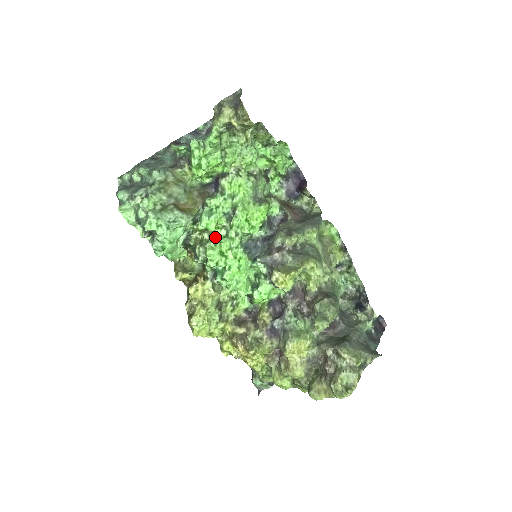
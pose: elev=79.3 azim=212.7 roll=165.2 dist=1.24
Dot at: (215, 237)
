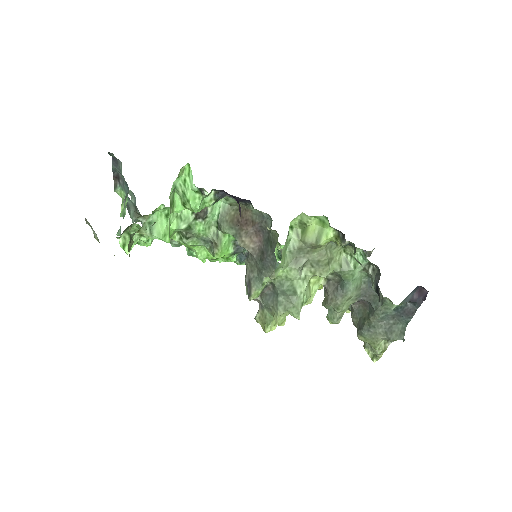
Dot at: occluded
